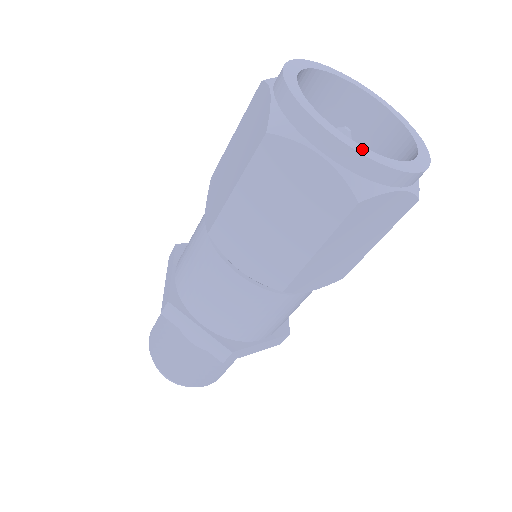
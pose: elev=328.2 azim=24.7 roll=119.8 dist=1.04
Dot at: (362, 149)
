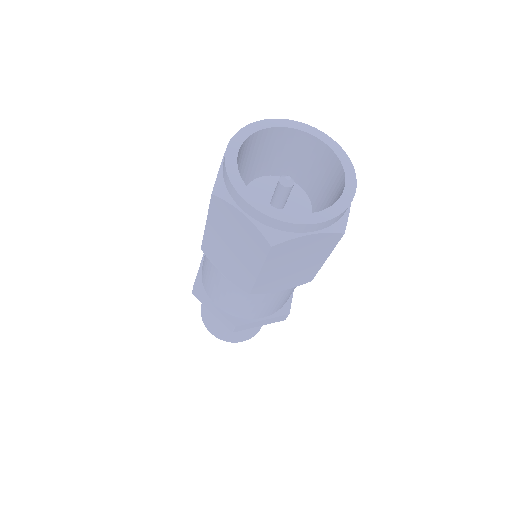
Dot at: (331, 212)
